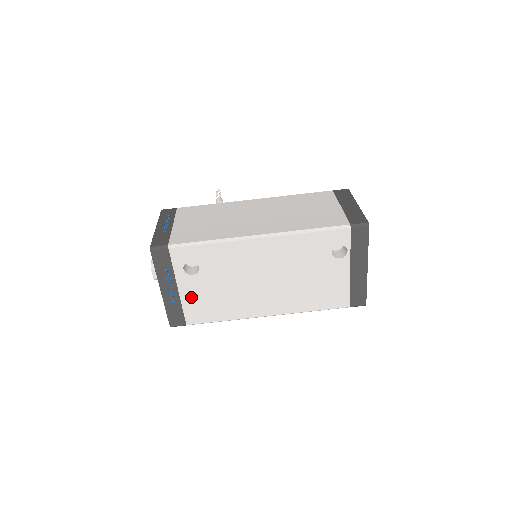
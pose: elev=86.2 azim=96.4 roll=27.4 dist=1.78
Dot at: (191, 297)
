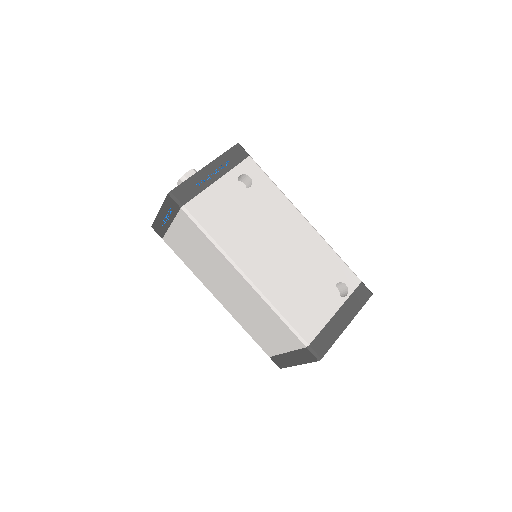
Dot at: (217, 195)
